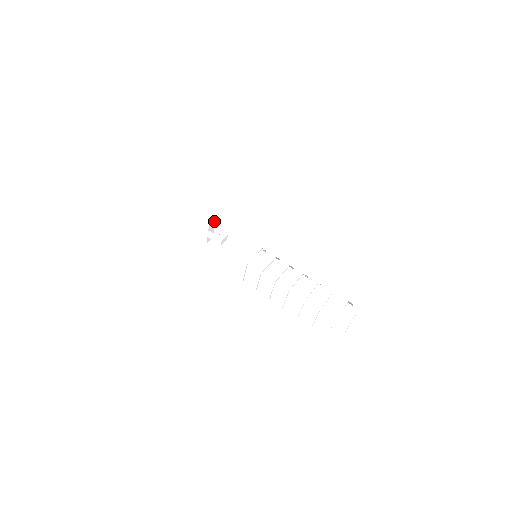
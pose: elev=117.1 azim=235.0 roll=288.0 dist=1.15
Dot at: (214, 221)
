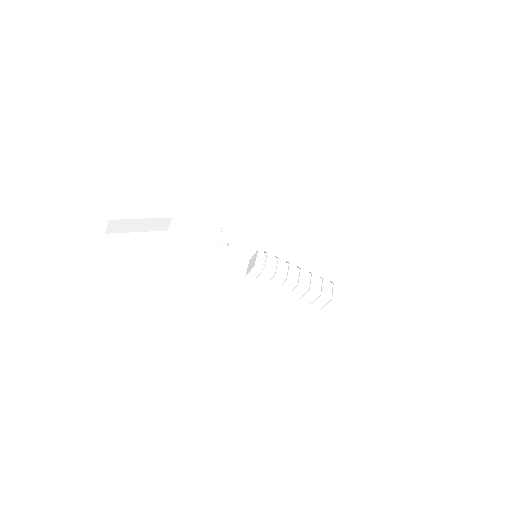
Dot at: (220, 233)
